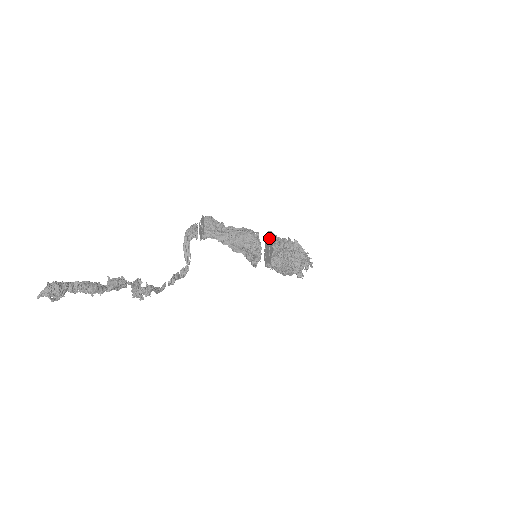
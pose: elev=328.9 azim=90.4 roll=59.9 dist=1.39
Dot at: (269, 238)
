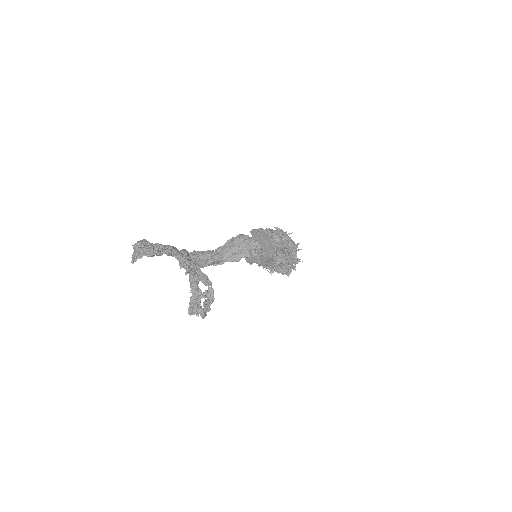
Dot at: (256, 233)
